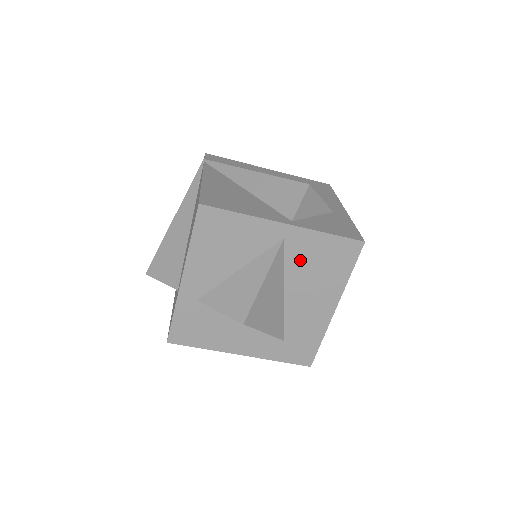
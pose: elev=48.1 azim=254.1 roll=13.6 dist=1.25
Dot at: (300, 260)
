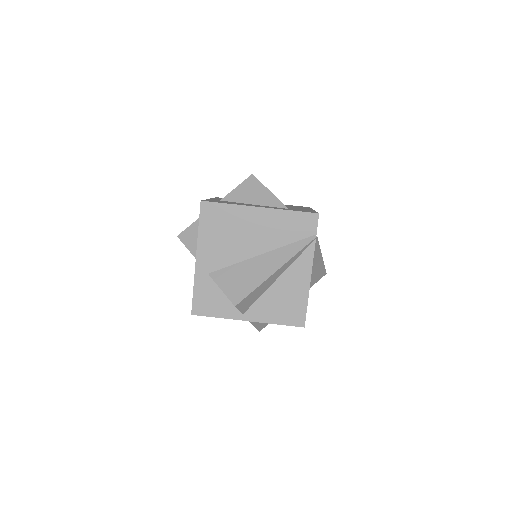
Dot at: occluded
